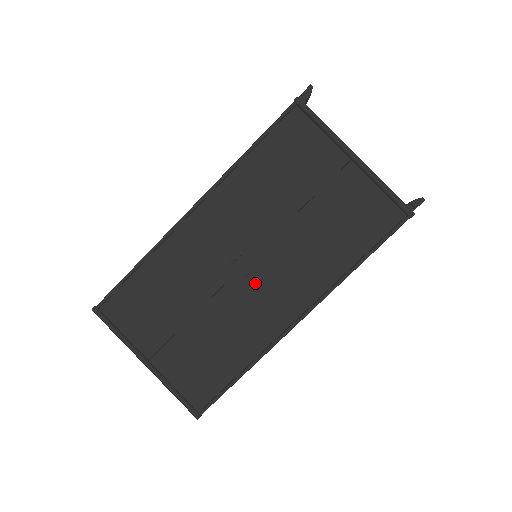
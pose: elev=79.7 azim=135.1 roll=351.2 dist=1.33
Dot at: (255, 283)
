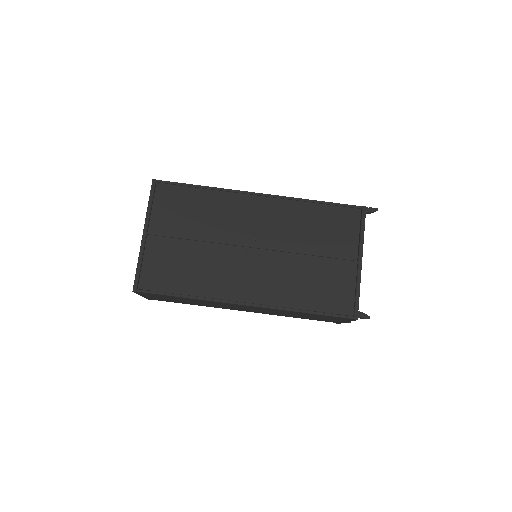
Dot at: (246, 261)
